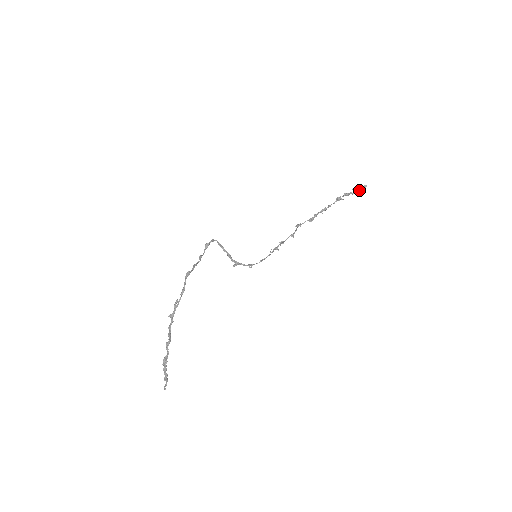
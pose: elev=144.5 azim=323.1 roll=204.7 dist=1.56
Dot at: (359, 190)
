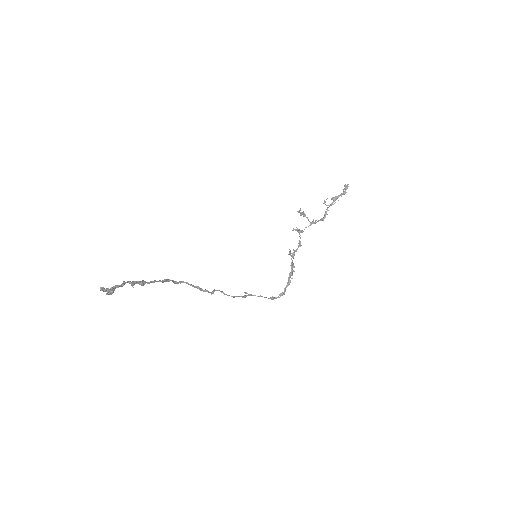
Dot at: (345, 192)
